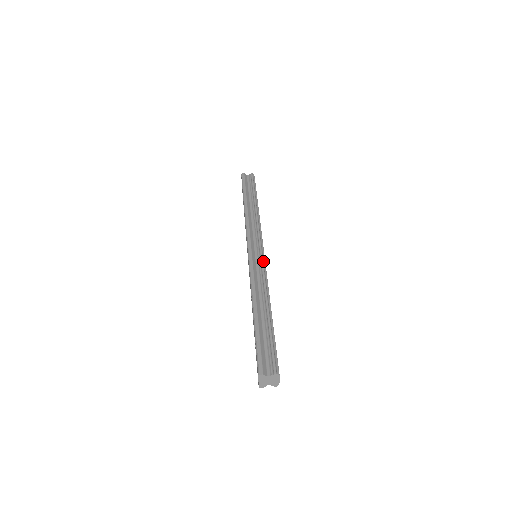
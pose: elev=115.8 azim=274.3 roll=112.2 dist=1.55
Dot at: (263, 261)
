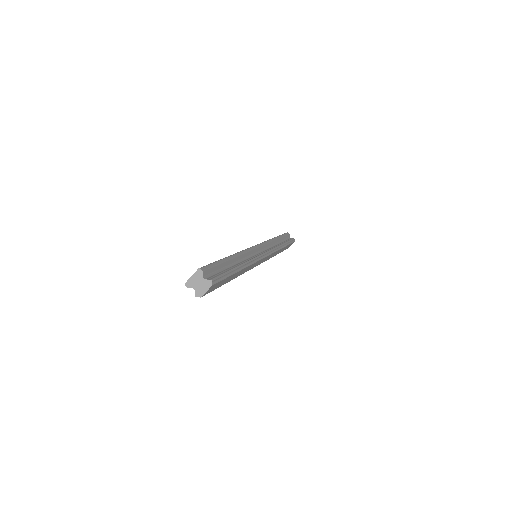
Dot at: (261, 257)
